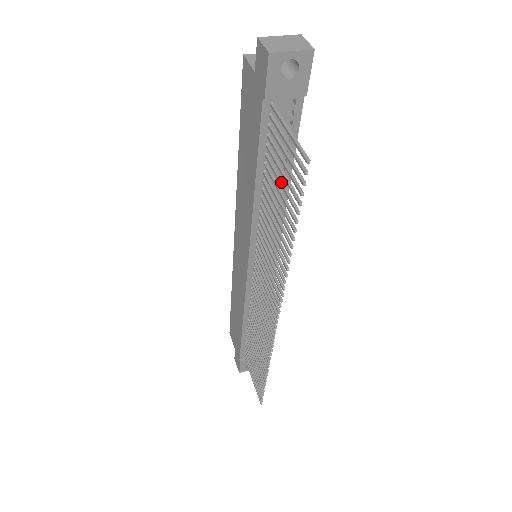
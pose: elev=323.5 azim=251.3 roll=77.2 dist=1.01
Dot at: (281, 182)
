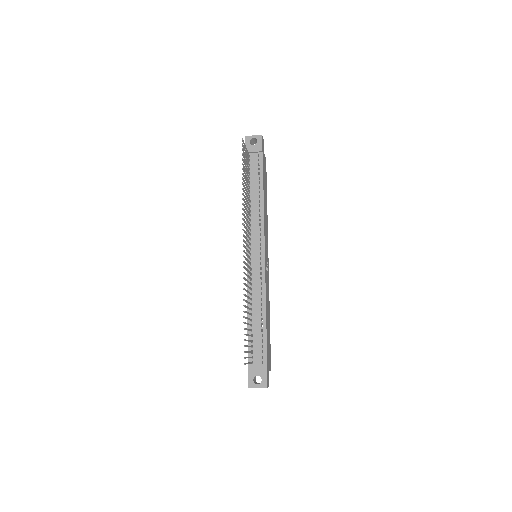
Dot at: (246, 171)
